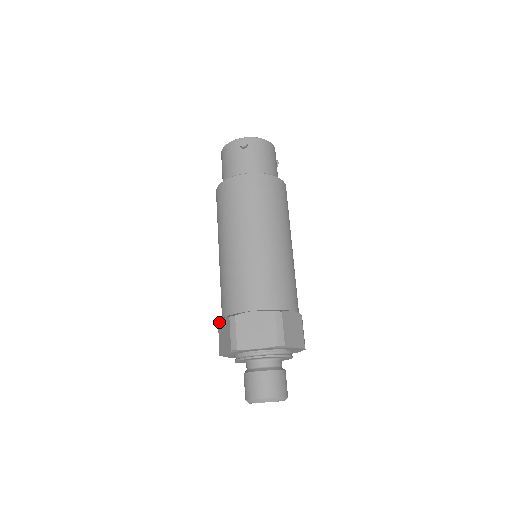
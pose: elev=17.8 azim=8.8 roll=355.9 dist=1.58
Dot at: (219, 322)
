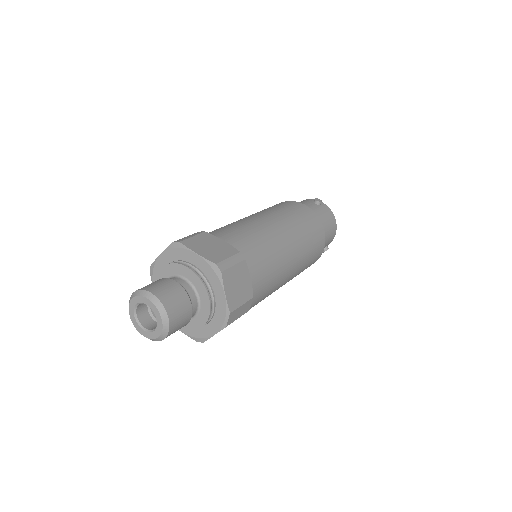
Dot at: occluded
